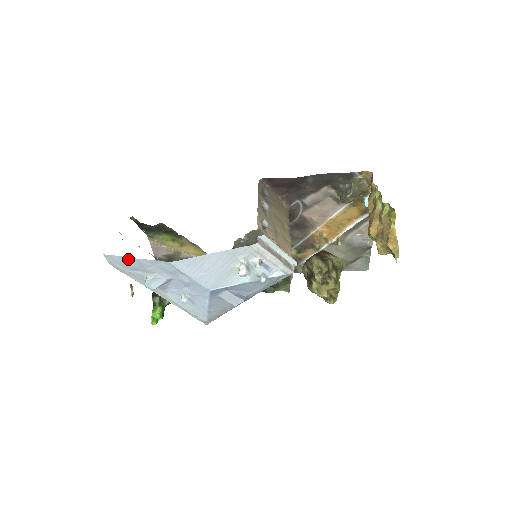
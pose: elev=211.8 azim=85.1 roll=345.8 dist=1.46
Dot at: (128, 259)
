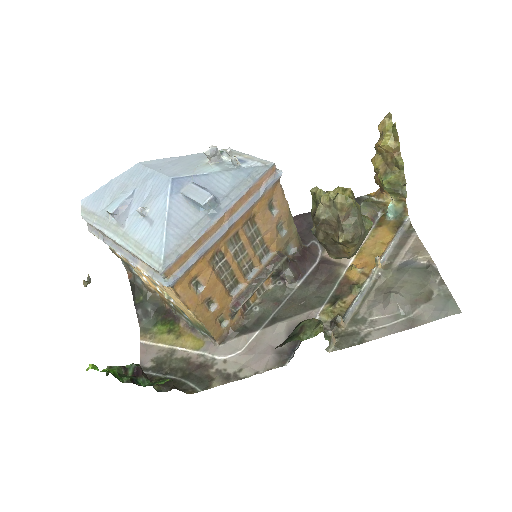
Dot at: (102, 189)
